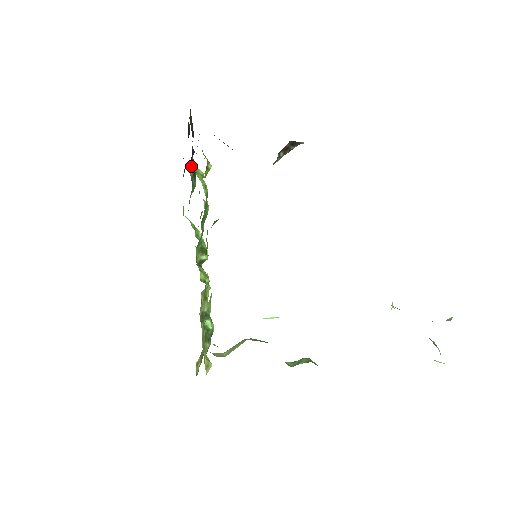
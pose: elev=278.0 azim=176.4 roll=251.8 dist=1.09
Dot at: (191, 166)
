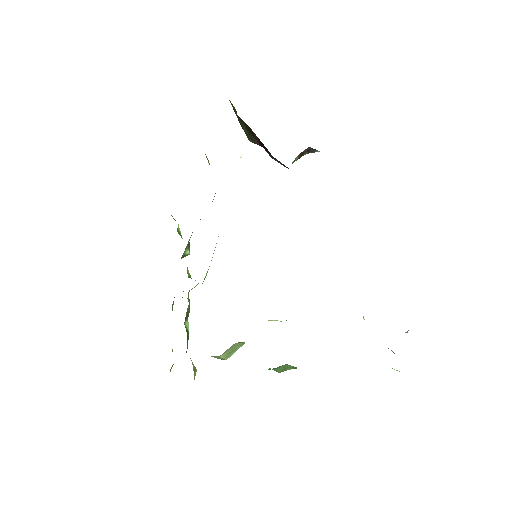
Dot at: occluded
